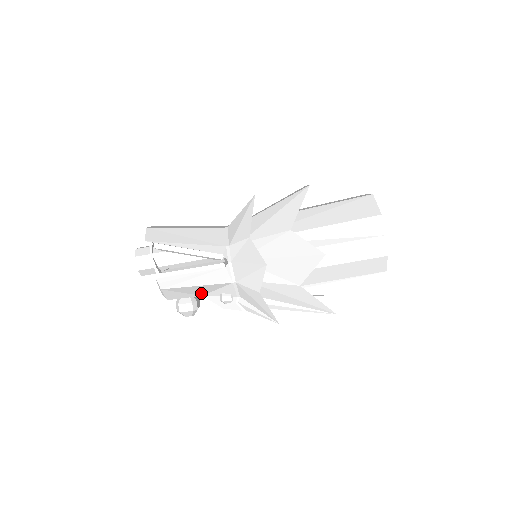
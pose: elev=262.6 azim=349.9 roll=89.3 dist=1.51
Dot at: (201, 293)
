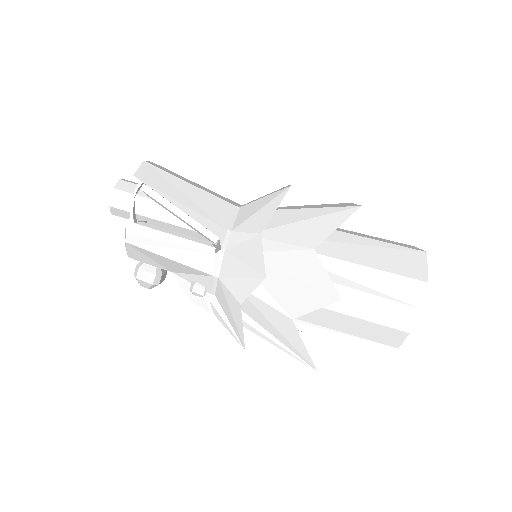
Dot at: (171, 269)
